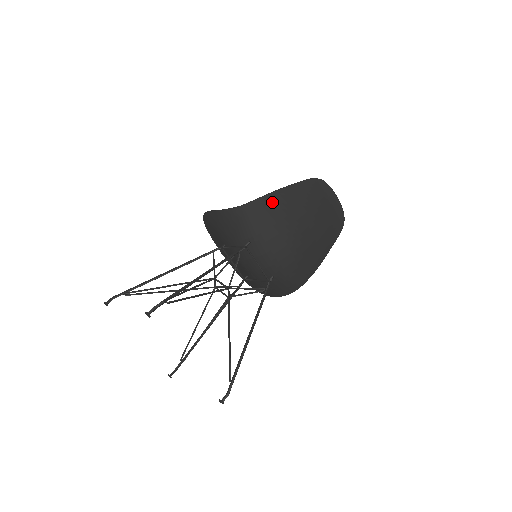
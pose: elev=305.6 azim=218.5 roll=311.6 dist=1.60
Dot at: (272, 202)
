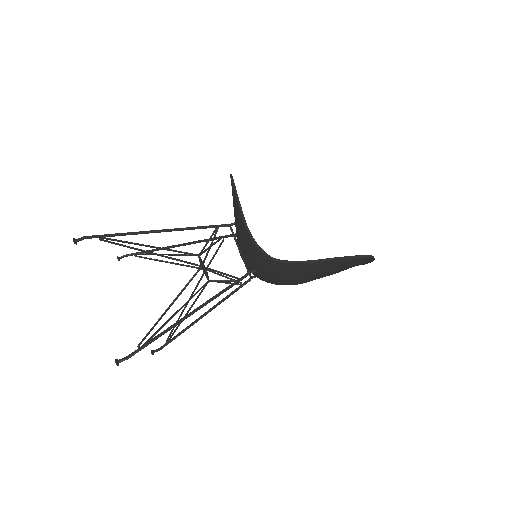
Dot at: (304, 268)
